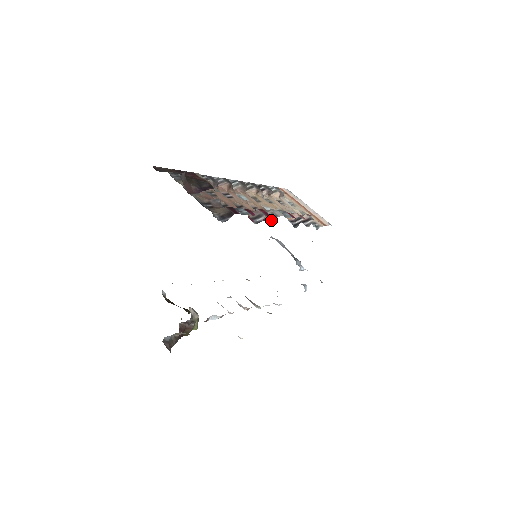
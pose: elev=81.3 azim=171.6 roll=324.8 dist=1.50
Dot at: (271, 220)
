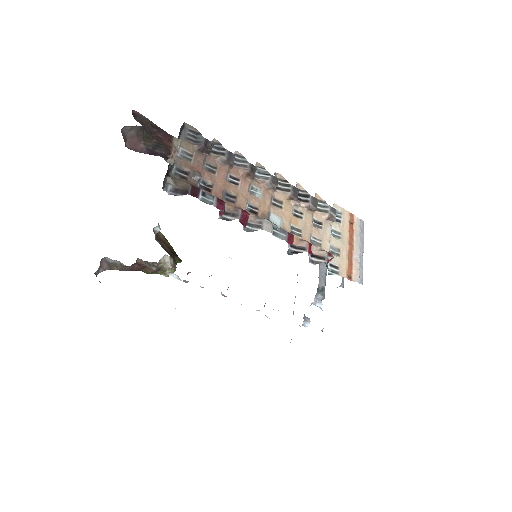
Dot at: (252, 227)
